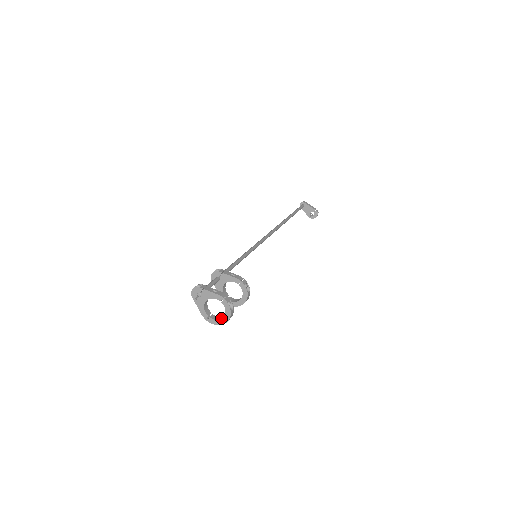
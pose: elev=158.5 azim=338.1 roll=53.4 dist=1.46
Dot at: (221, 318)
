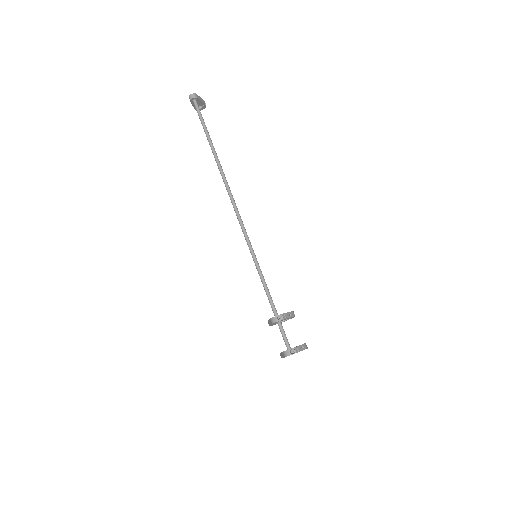
Dot at: occluded
